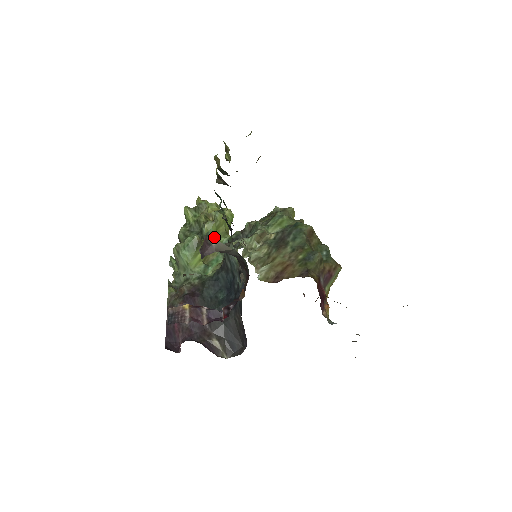
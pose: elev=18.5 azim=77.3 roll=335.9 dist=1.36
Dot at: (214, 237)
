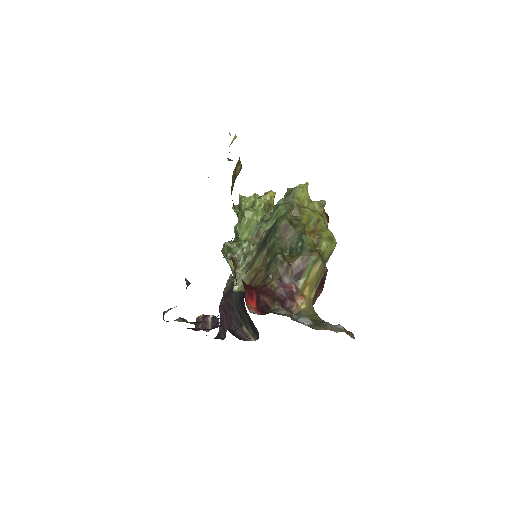
Dot at: occluded
